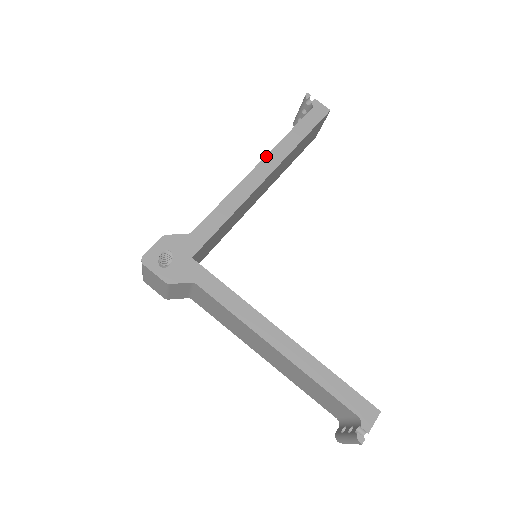
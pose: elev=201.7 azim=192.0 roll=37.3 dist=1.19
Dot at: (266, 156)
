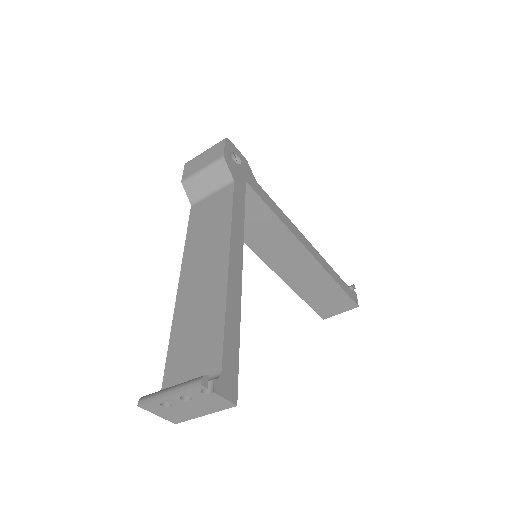
Dot at: (317, 251)
